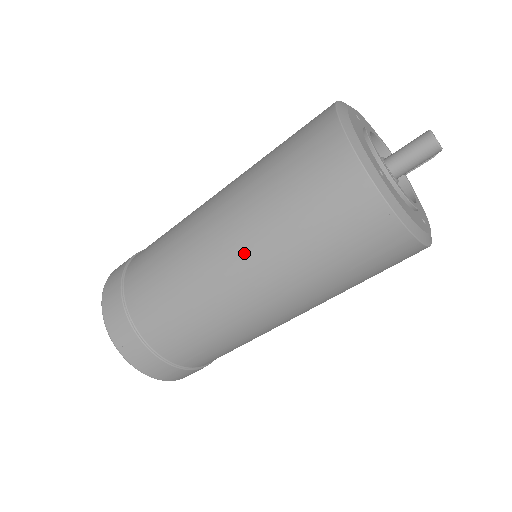
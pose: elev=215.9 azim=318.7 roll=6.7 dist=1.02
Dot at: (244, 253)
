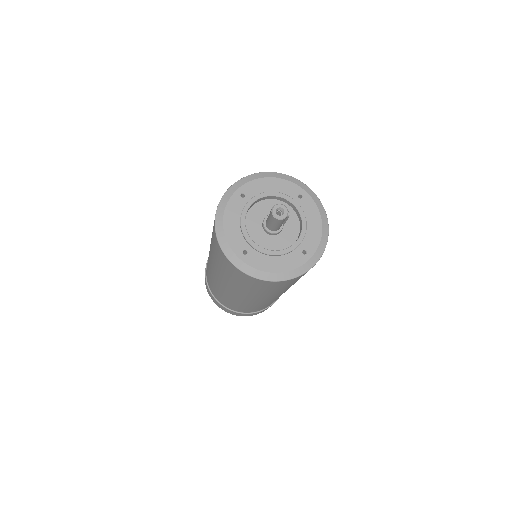
Dot at: (223, 282)
